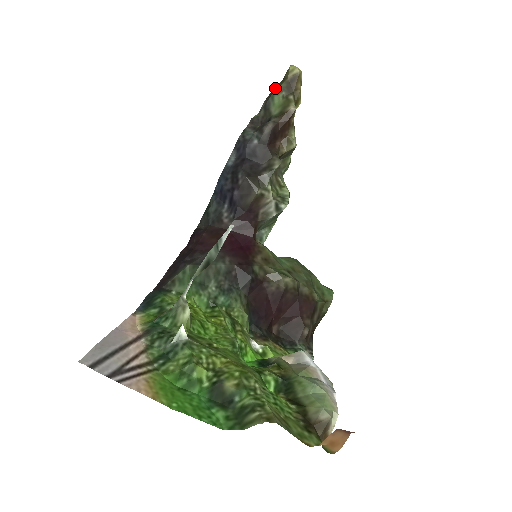
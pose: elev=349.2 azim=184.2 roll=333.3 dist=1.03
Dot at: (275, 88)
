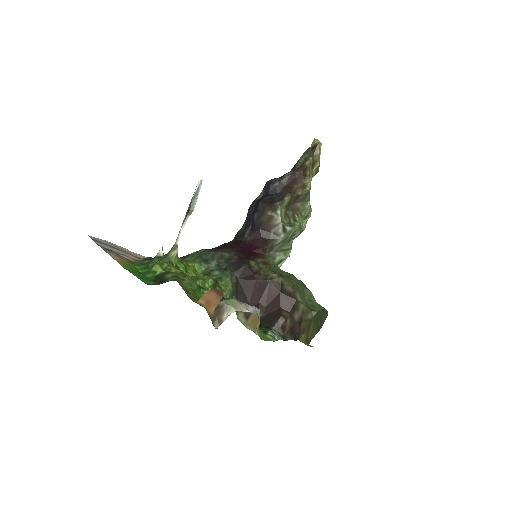
Dot at: occluded
